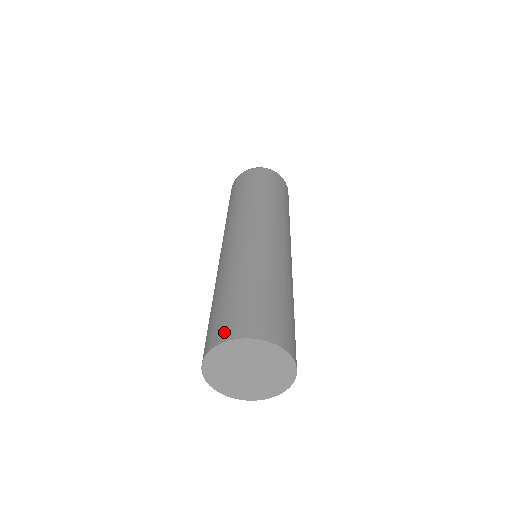
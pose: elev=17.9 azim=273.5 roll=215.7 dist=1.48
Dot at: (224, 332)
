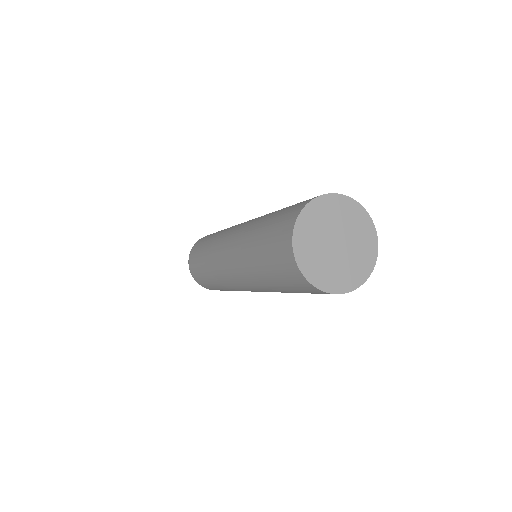
Dot at: occluded
